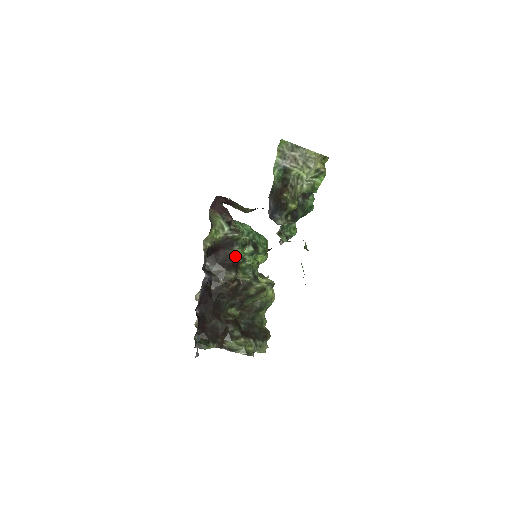
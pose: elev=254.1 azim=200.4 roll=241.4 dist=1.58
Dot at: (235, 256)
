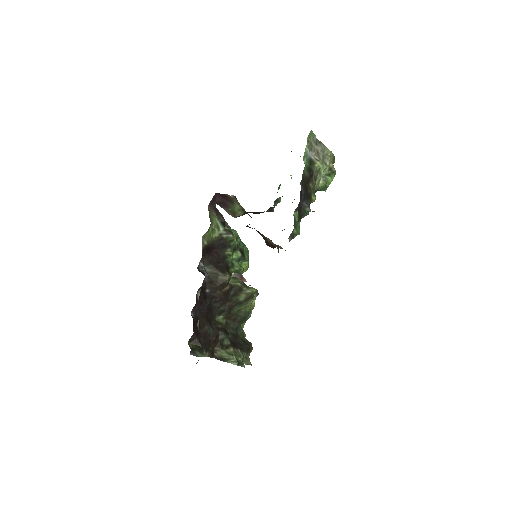
Dot at: (227, 259)
